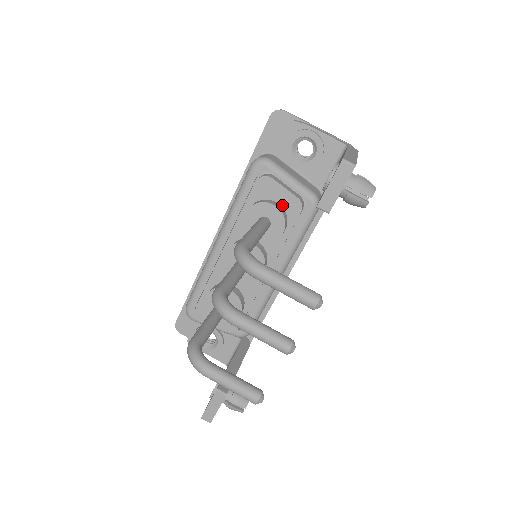
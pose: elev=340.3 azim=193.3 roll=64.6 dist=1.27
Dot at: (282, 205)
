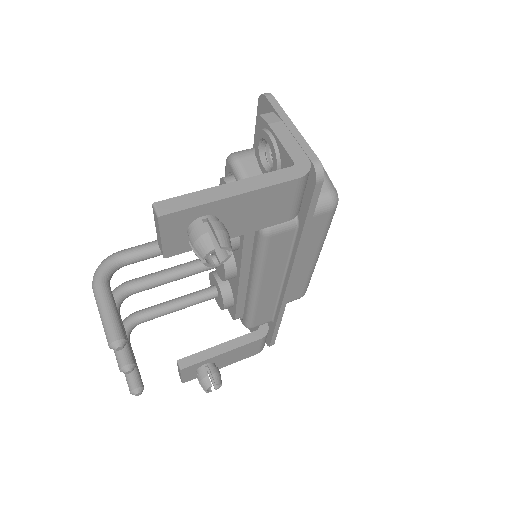
Dot at: occluded
